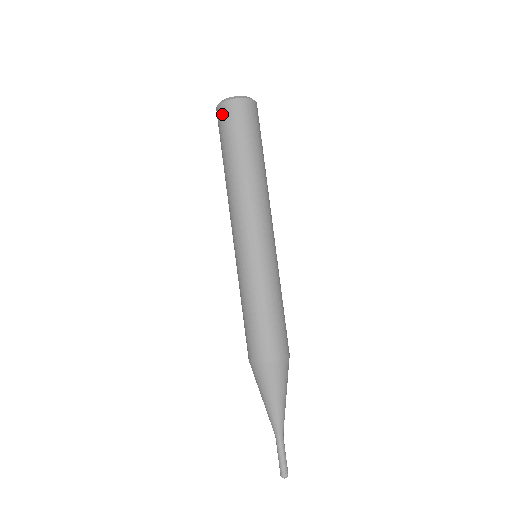
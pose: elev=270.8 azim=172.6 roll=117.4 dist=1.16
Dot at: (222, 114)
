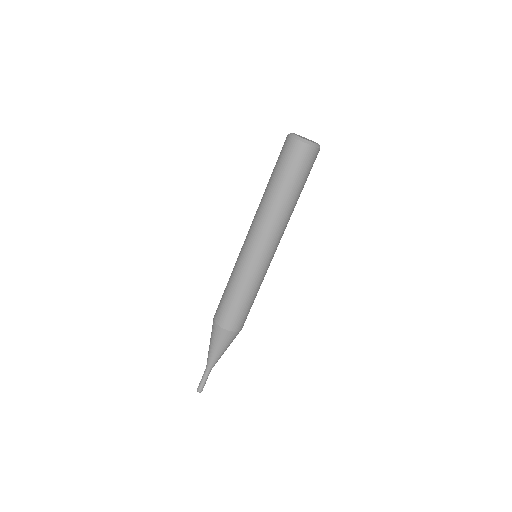
Dot at: (305, 154)
